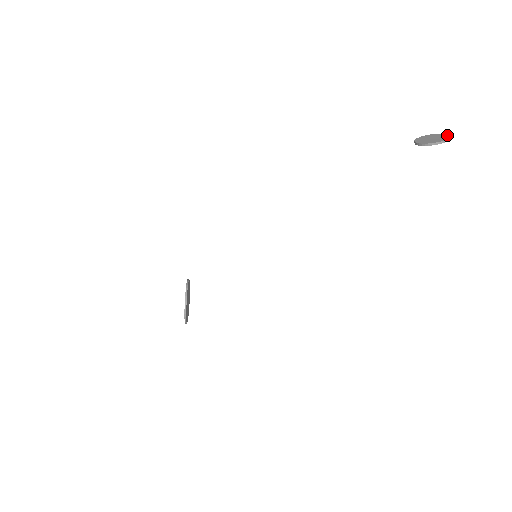
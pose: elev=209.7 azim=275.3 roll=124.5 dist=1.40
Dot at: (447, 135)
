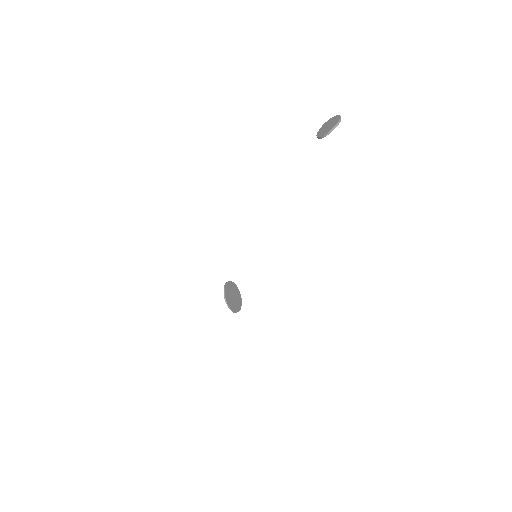
Dot at: (338, 118)
